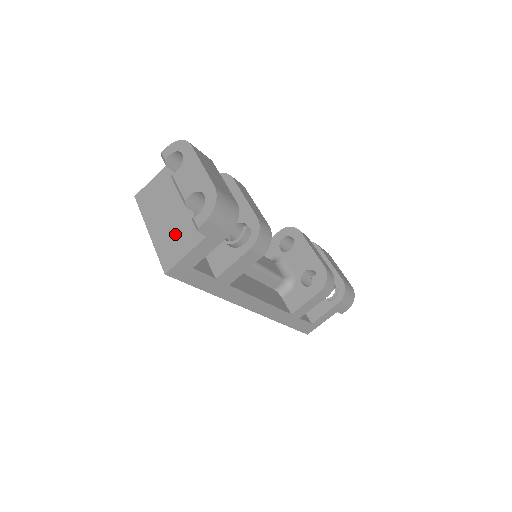
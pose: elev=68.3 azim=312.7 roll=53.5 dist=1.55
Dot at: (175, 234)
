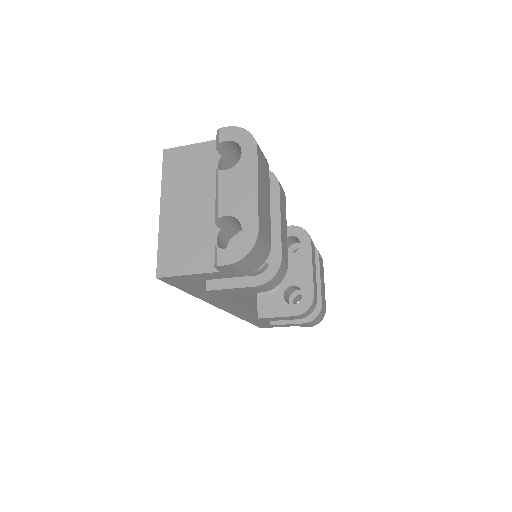
Dot at: (188, 239)
